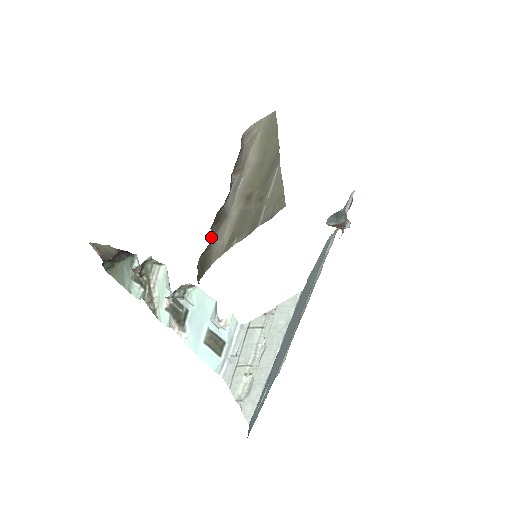
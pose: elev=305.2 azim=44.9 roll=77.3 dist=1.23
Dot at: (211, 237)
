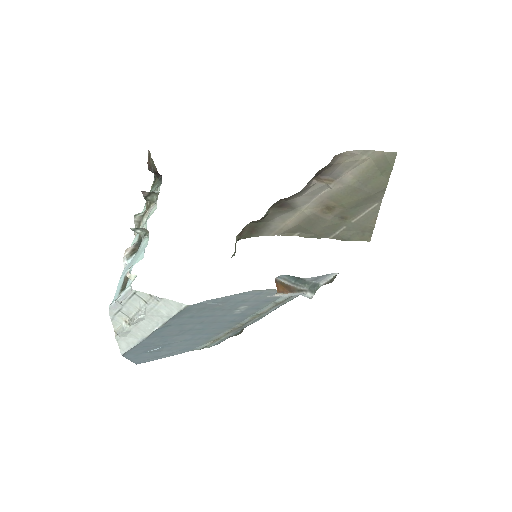
Dot at: (269, 215)
